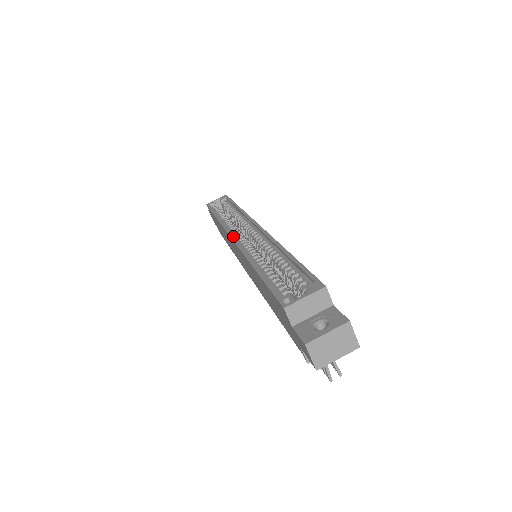
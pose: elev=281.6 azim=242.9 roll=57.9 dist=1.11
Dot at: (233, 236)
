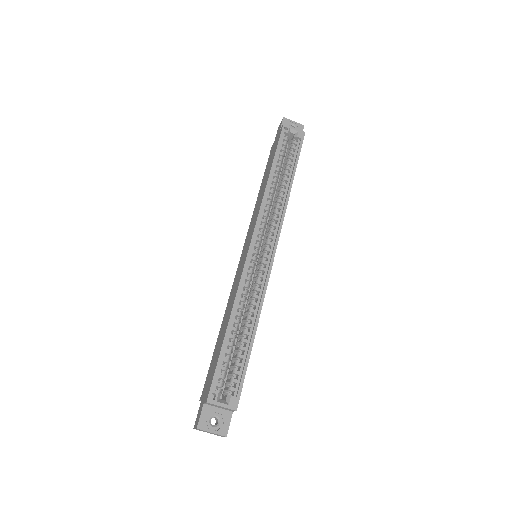
Dot at: (252, 244)
